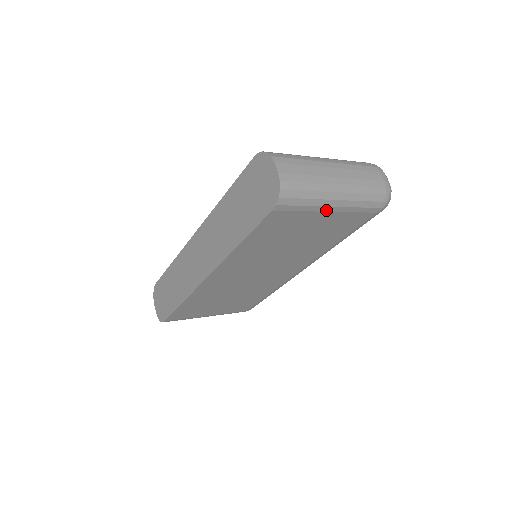
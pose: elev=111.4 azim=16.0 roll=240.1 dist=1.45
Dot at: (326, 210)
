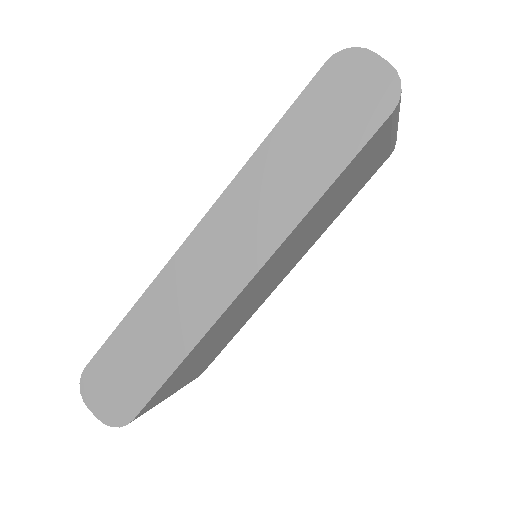
Dot at: (392, 134)
